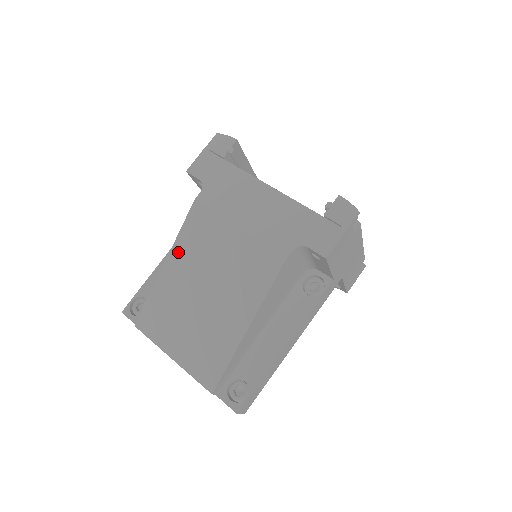
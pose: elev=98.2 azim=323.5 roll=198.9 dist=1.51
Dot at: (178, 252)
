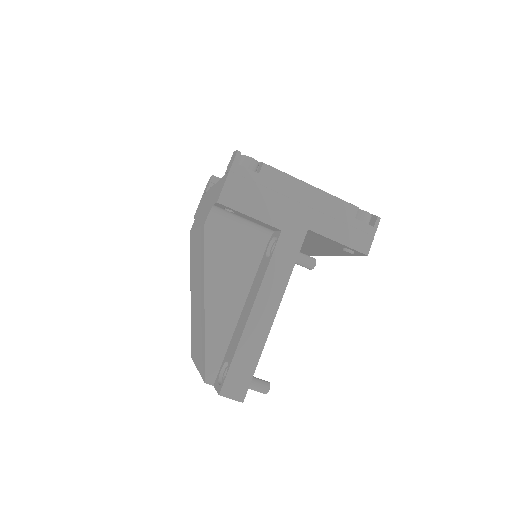
Dot at: (191, 277)
